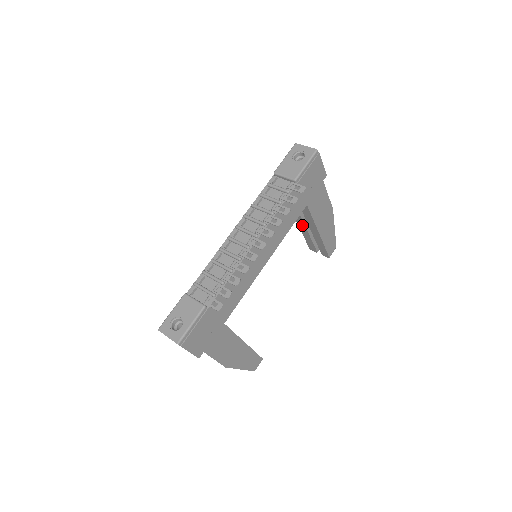
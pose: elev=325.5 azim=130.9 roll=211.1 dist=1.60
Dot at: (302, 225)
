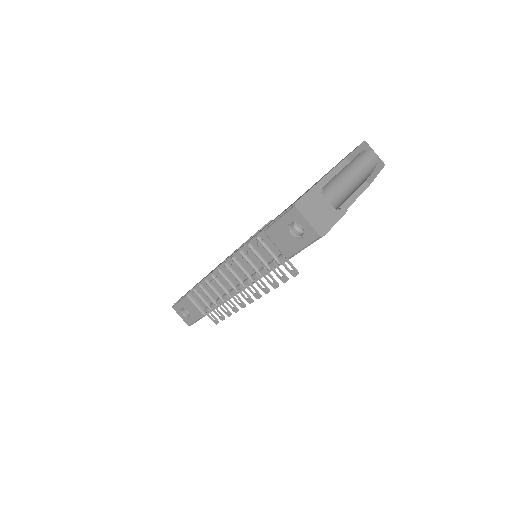
Dot at: occluded
